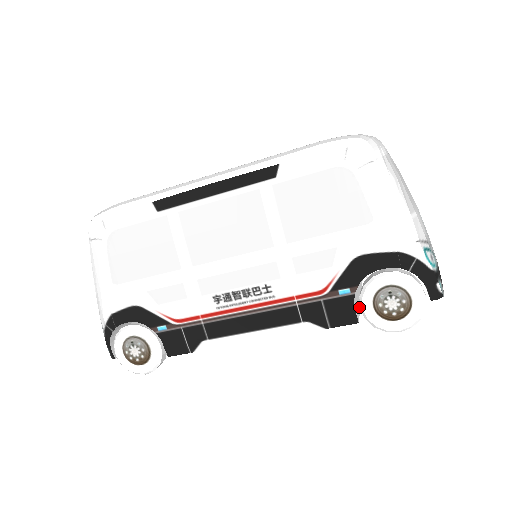
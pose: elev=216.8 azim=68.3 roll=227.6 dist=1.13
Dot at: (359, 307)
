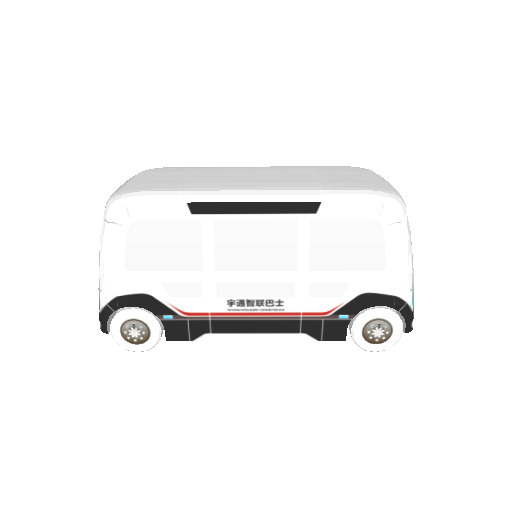
Dot at: occluded
